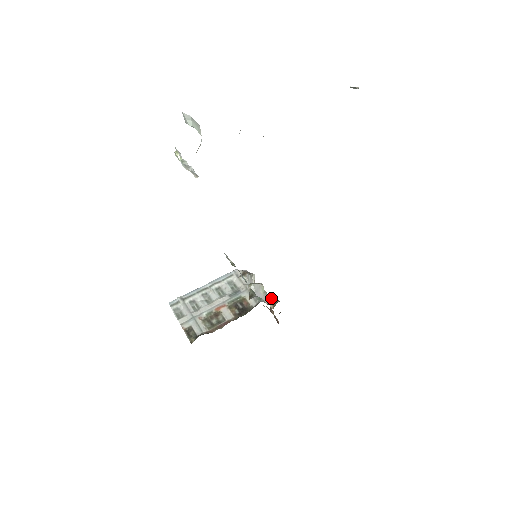
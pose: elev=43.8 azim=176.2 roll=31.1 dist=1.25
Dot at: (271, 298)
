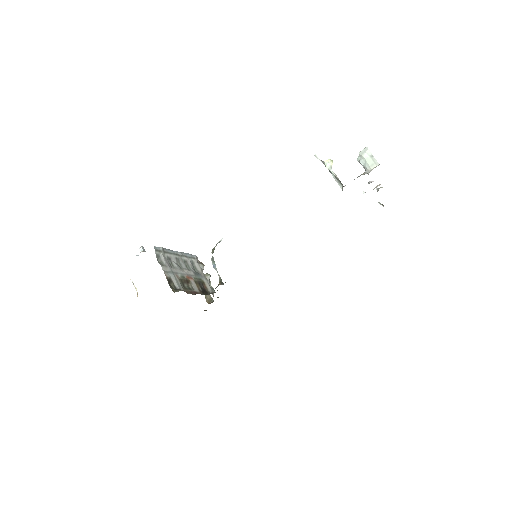
Dot at: (207, 295)
